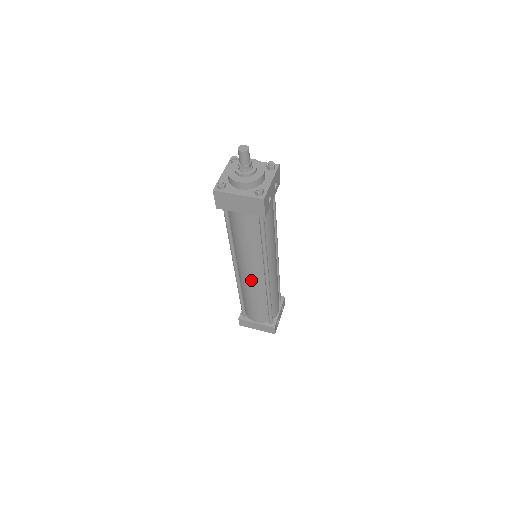
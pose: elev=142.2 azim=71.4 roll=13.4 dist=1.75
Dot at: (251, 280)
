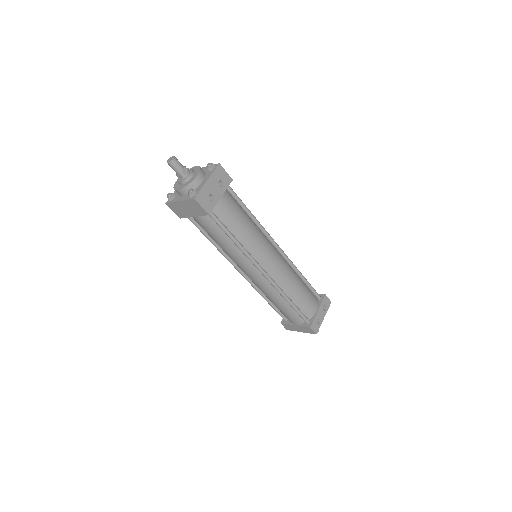
Dot at: (255, 280)
